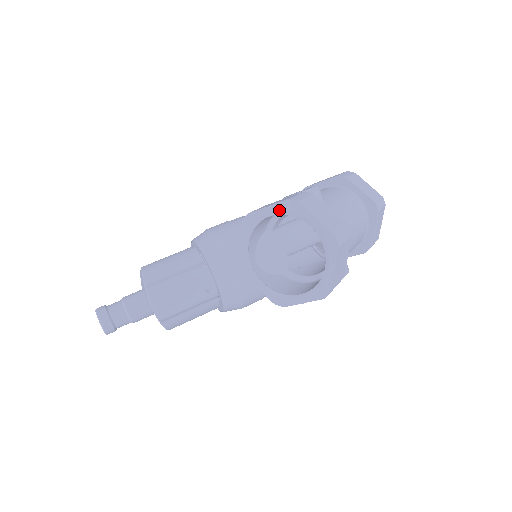
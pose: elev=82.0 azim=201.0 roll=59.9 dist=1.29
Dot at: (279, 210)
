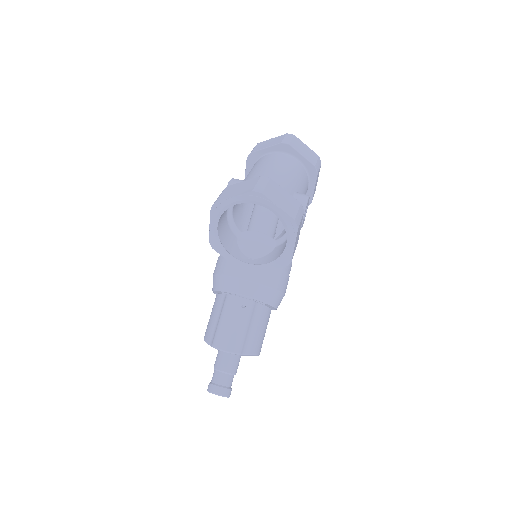
Dot at: (215, 218)
